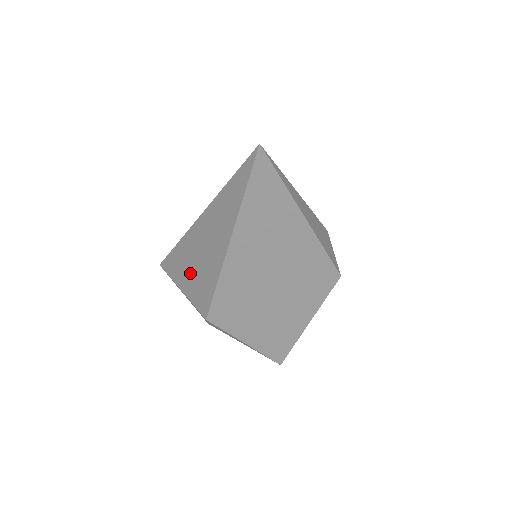
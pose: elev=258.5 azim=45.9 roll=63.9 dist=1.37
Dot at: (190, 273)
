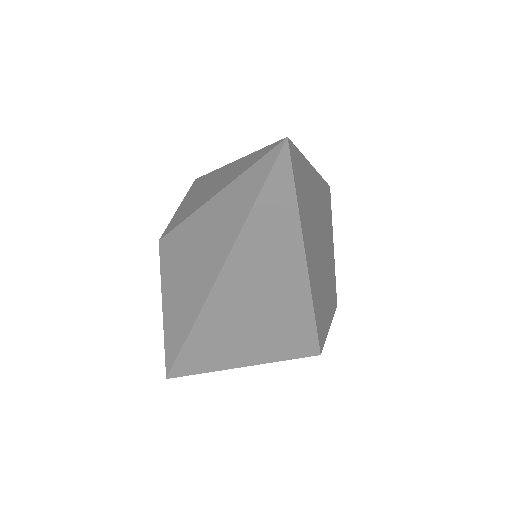
Dot at: (247, 344)
